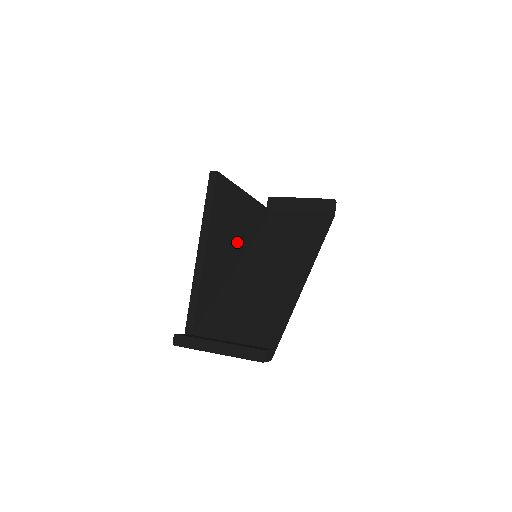
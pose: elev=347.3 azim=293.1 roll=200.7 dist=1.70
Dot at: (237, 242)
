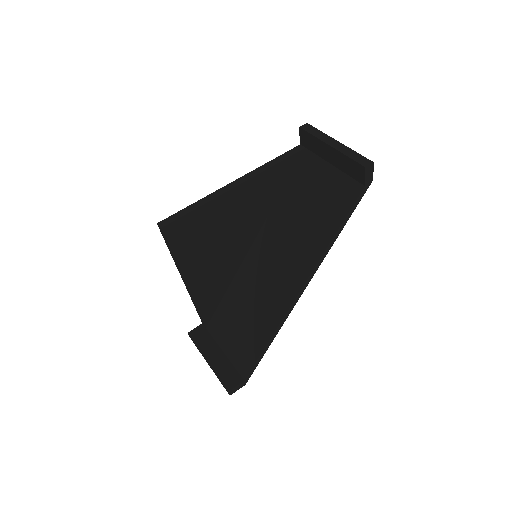
Dot at: (239, 235)
